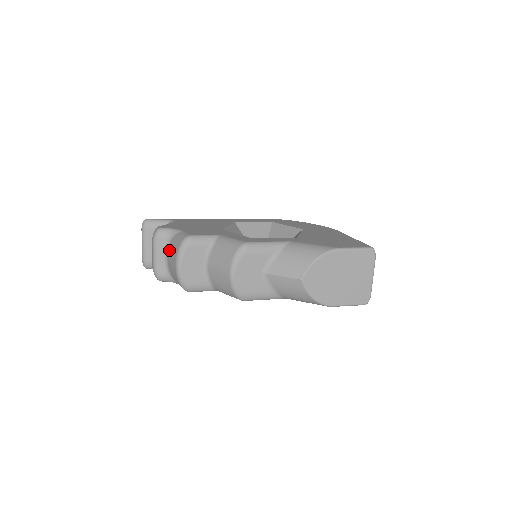
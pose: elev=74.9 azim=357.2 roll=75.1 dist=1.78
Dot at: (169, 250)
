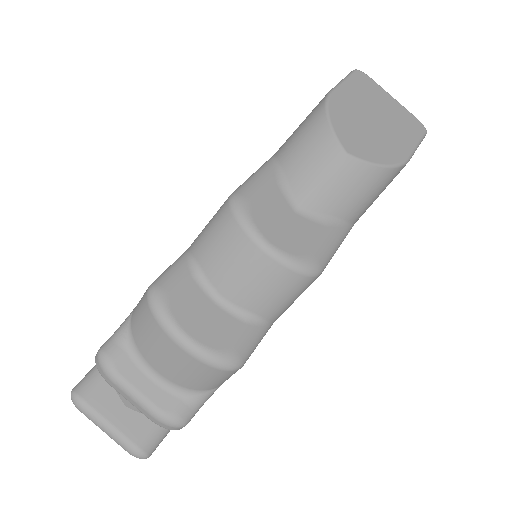
Dot at: (146, 355)
